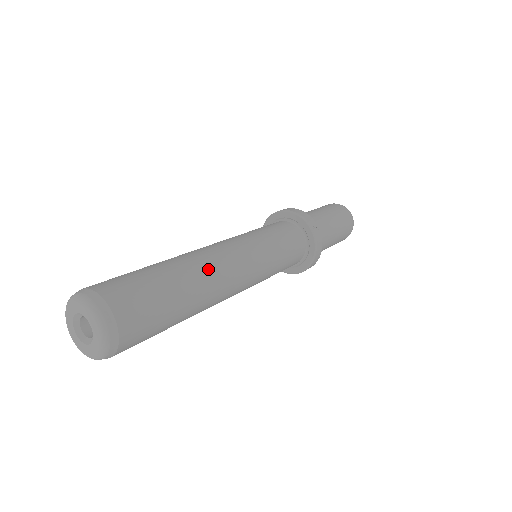
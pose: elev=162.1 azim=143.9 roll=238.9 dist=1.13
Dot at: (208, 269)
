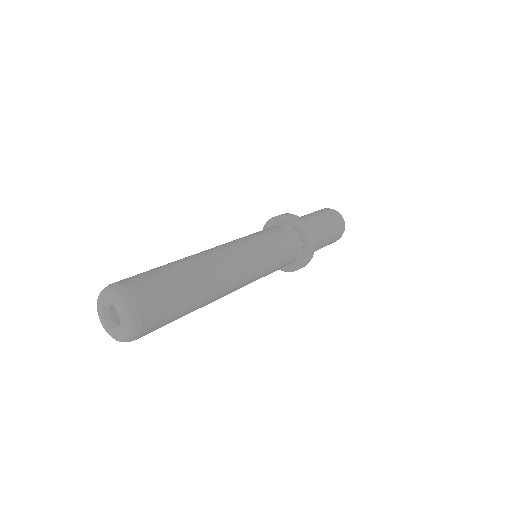
Dot at: (203, 256)
